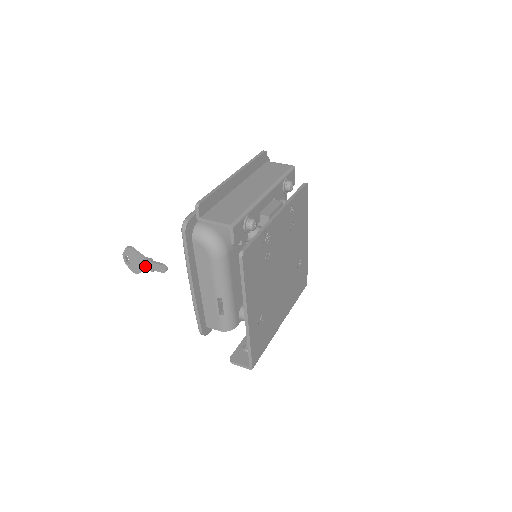
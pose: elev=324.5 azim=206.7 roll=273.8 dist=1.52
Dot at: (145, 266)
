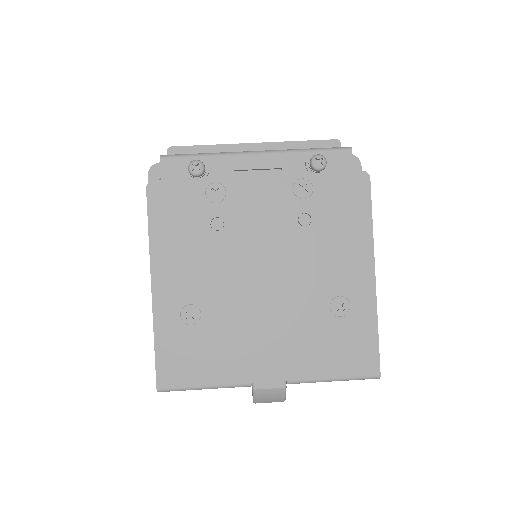
Dot at: occluded
